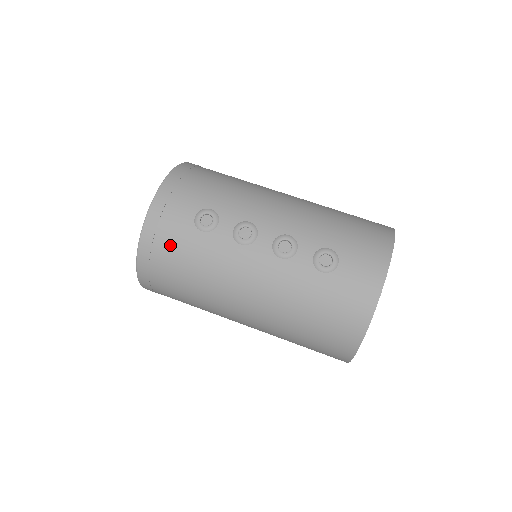
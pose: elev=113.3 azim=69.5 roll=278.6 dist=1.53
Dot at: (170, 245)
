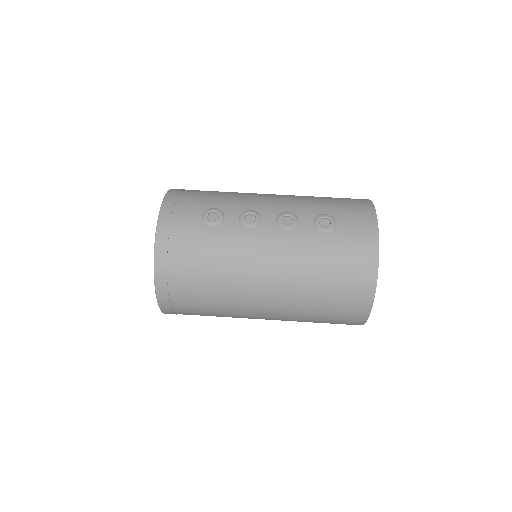
Dot at: (185, 246)
